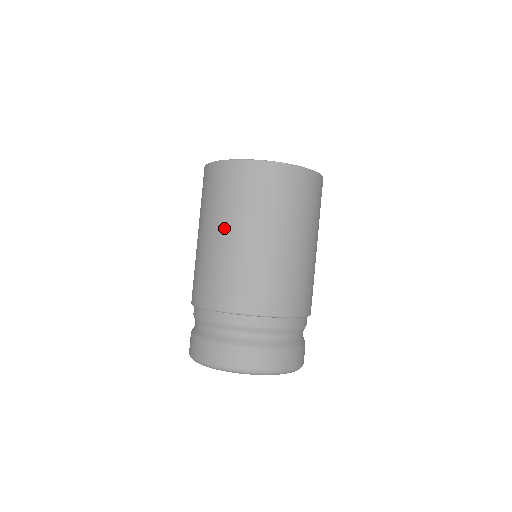
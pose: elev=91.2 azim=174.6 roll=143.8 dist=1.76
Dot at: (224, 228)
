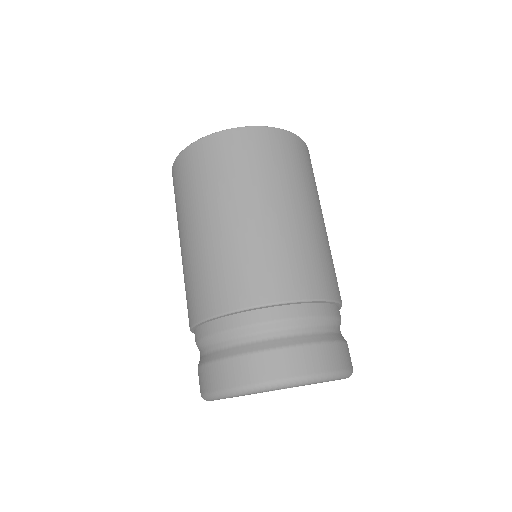
Dot at: (239, 204)
